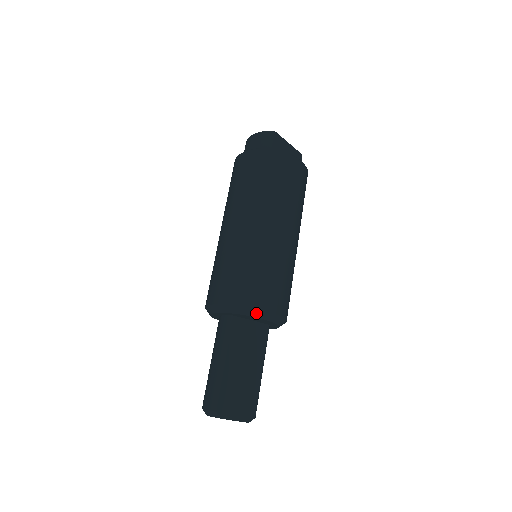
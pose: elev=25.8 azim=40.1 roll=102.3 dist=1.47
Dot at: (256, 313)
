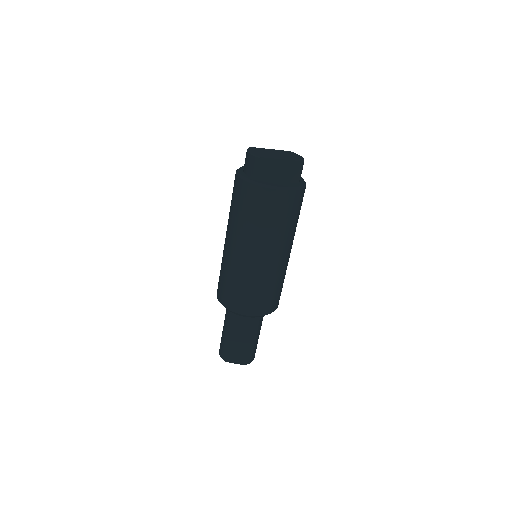
Dot at: (239, 314)
